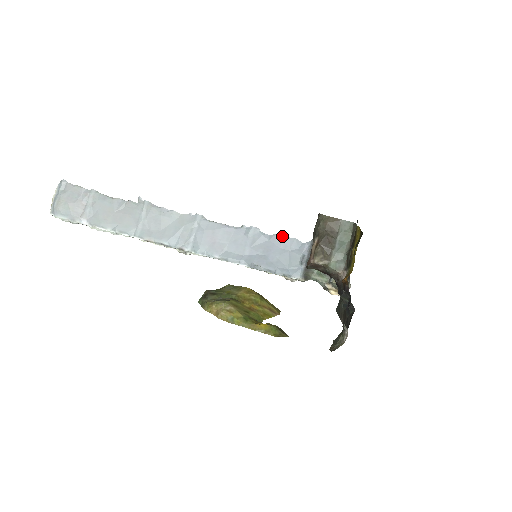
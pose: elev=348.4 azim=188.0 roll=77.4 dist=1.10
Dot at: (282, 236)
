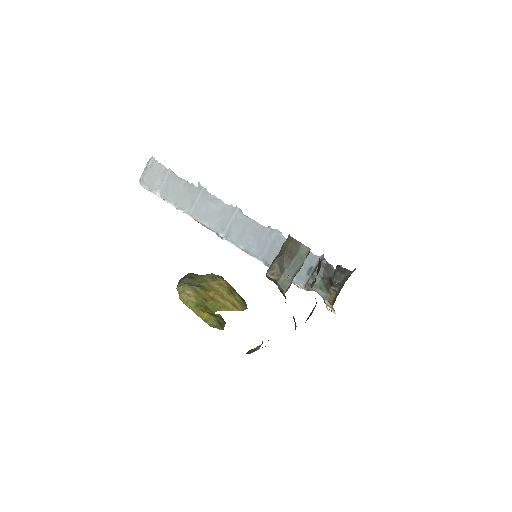
Dot at: occluded
